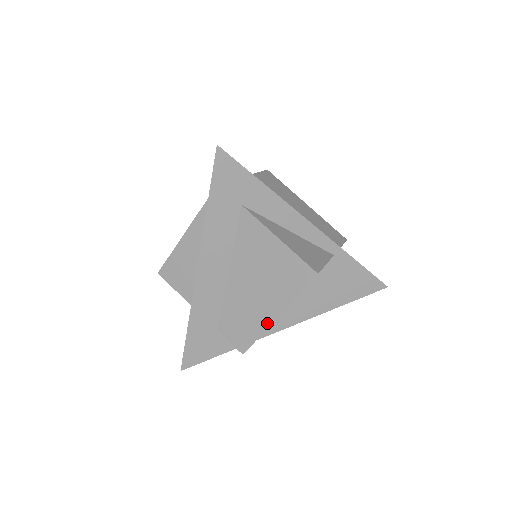
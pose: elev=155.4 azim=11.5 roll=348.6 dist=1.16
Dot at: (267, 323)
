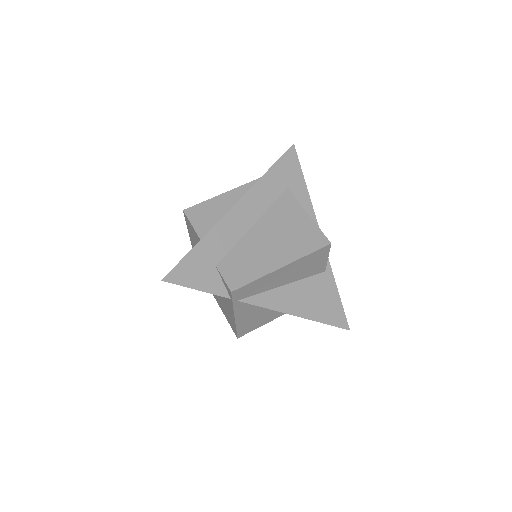
Dot at: (270, 269)
